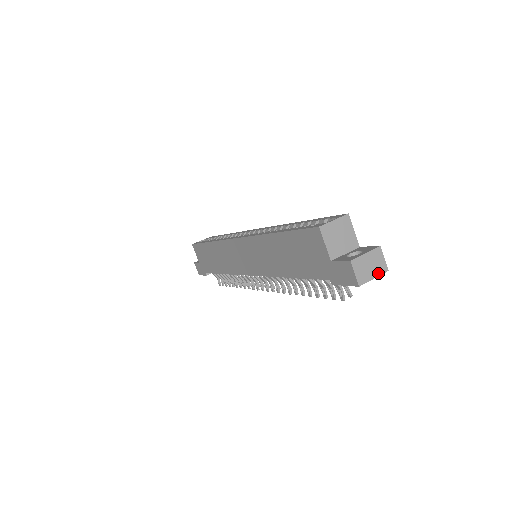
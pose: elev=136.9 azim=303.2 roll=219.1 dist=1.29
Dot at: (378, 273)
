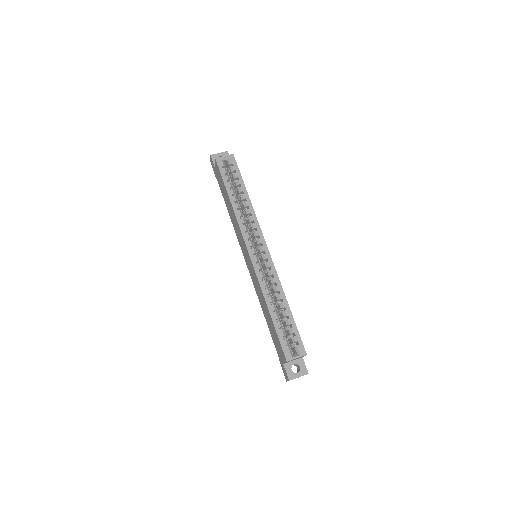
Dot at: occluded
